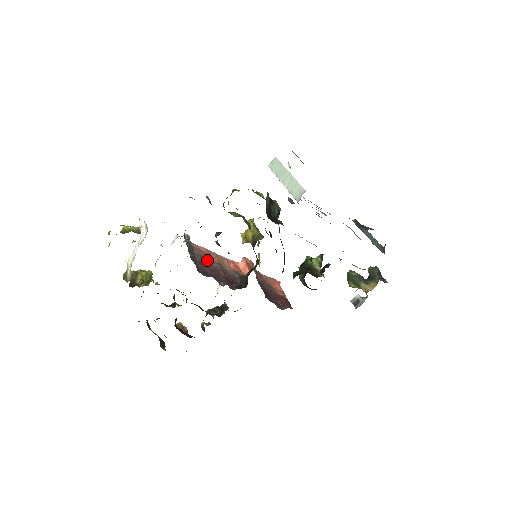
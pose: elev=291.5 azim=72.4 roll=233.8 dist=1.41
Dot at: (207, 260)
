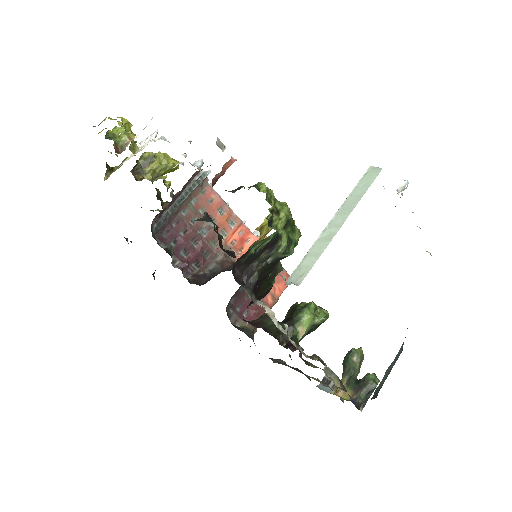
Dot at: occluded
